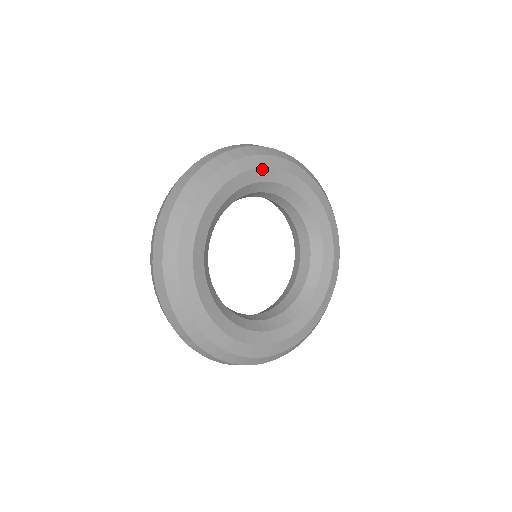
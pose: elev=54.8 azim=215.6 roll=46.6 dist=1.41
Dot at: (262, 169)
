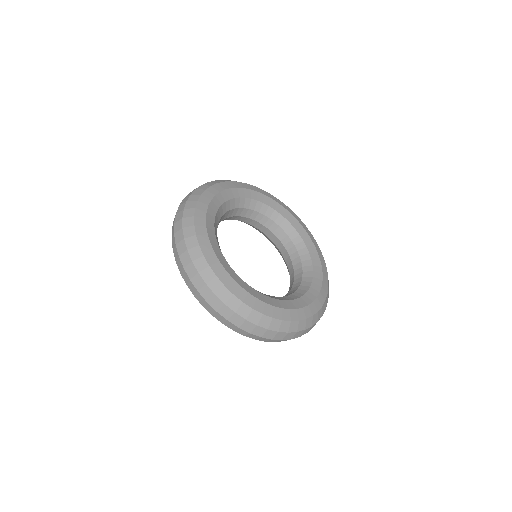
Dot at: (232, 189)
